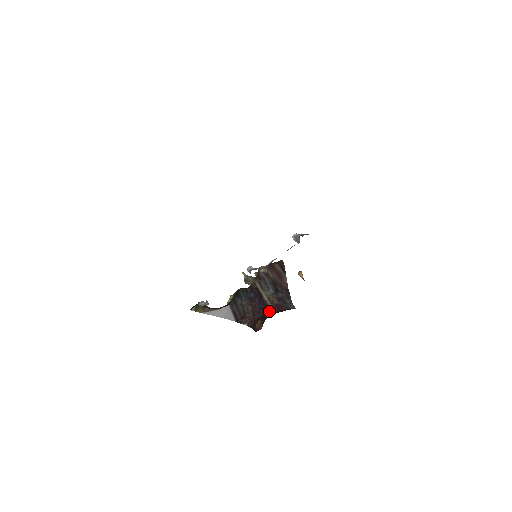
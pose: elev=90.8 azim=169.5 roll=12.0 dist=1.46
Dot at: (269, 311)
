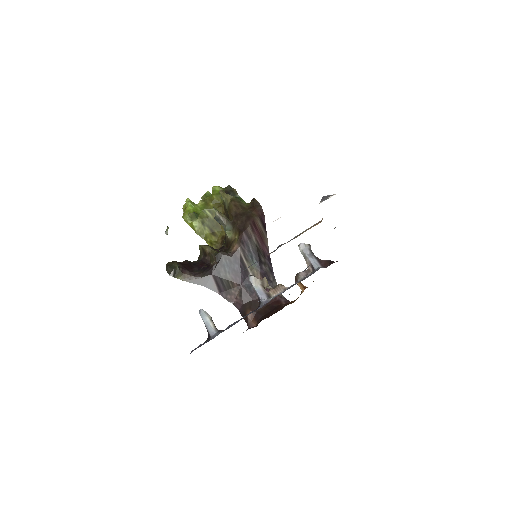
Dot at: occluded
